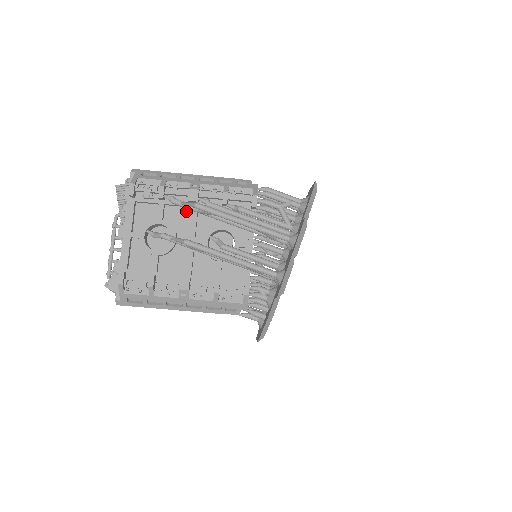
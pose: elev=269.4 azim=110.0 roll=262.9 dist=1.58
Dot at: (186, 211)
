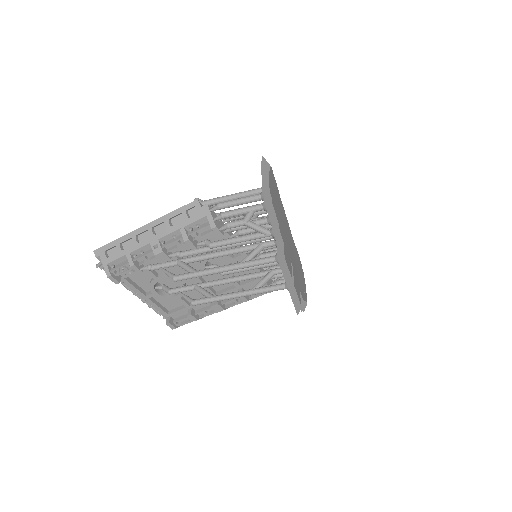
Dot at: occluded
